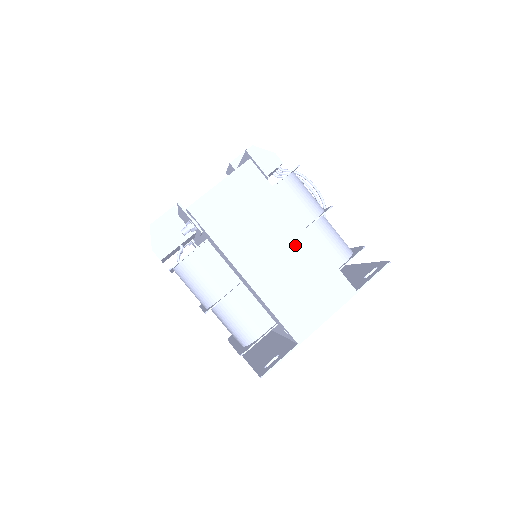
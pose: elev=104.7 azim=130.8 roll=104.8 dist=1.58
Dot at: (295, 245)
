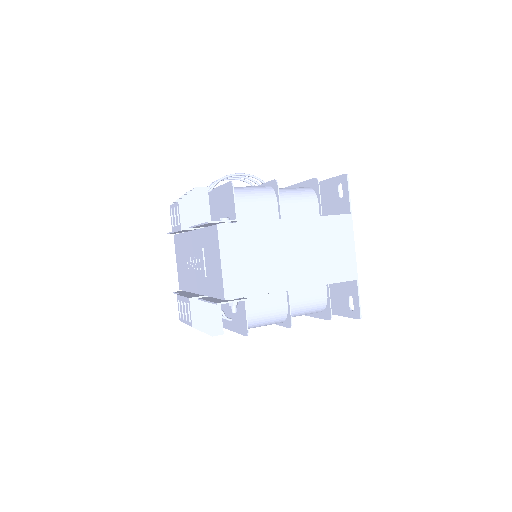
Dot at: (297, 235)
